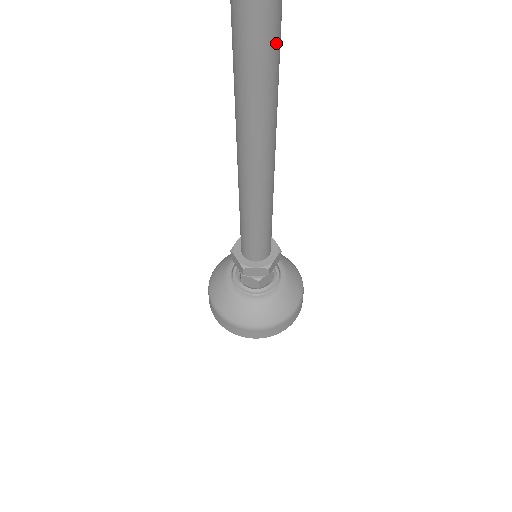
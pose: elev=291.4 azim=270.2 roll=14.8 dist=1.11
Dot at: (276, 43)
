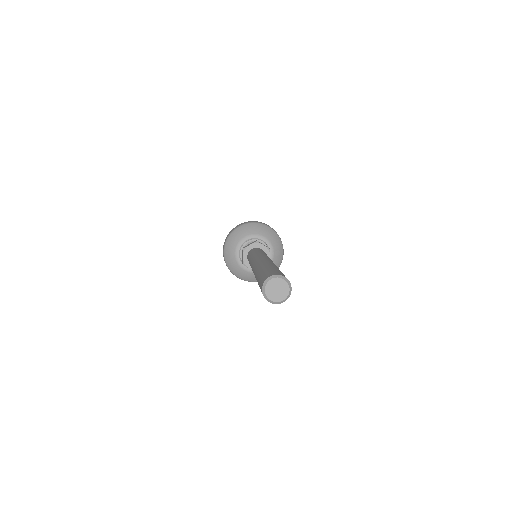
Dot at: occluded
